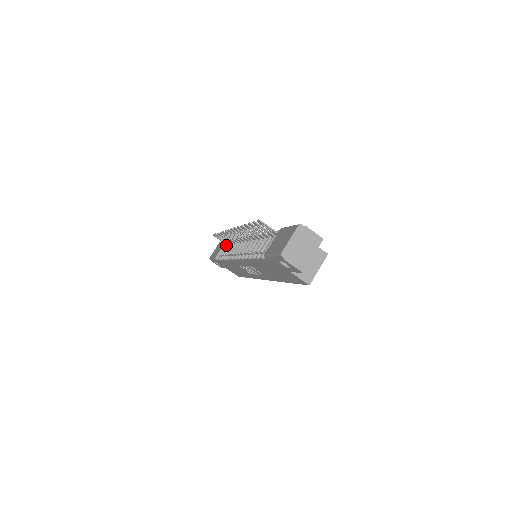
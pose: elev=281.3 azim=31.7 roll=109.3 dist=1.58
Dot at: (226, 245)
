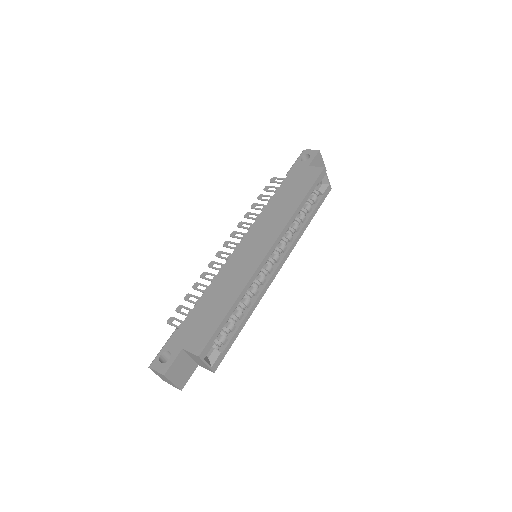
Dot at: occluded
